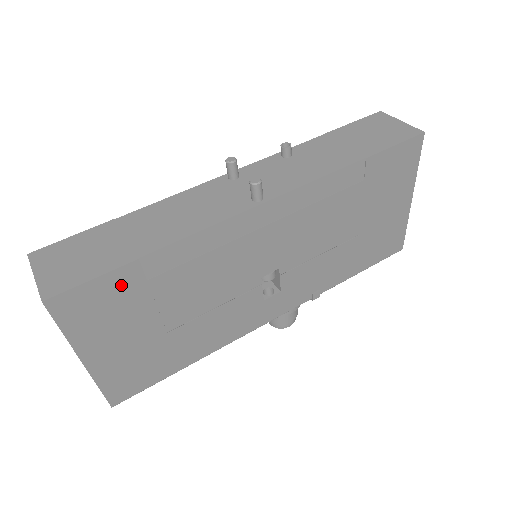
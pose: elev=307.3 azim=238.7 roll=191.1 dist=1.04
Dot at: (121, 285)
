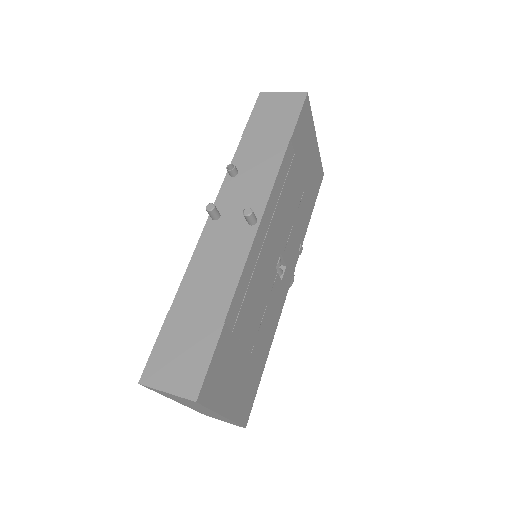
Dot at: (223, 349)
